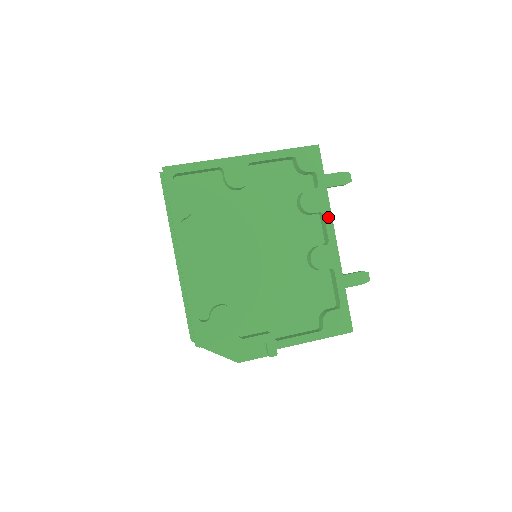
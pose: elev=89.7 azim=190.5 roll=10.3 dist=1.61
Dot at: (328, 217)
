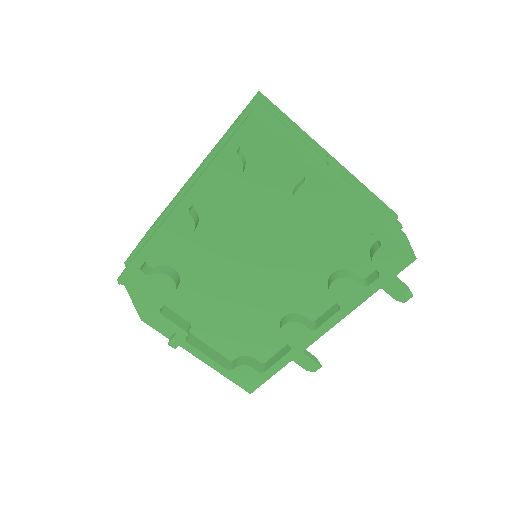
Dot at: (340, 315)
